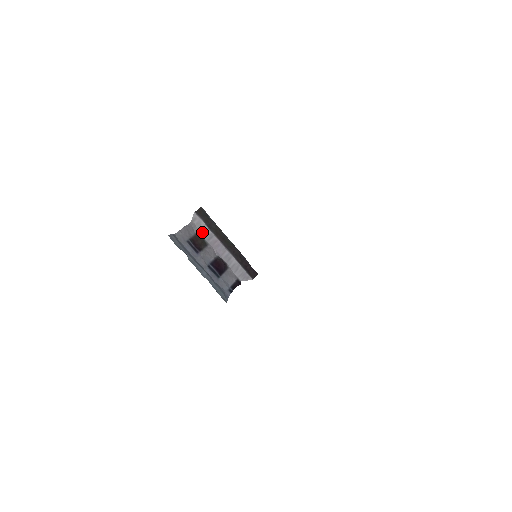
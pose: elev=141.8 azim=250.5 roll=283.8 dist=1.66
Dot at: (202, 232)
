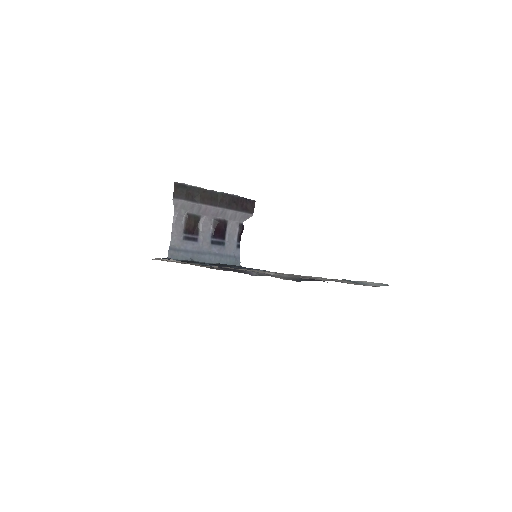
Dot at: (189, 210)
